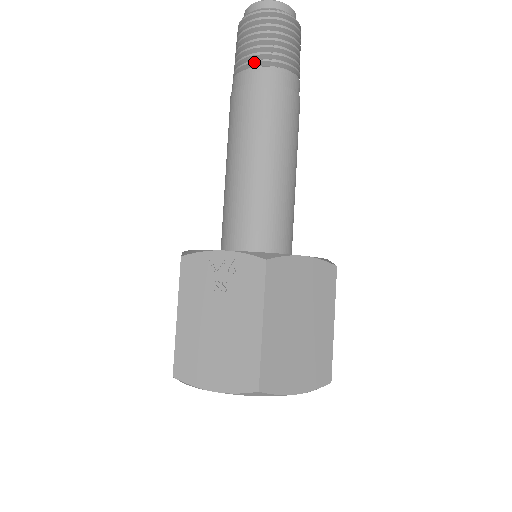
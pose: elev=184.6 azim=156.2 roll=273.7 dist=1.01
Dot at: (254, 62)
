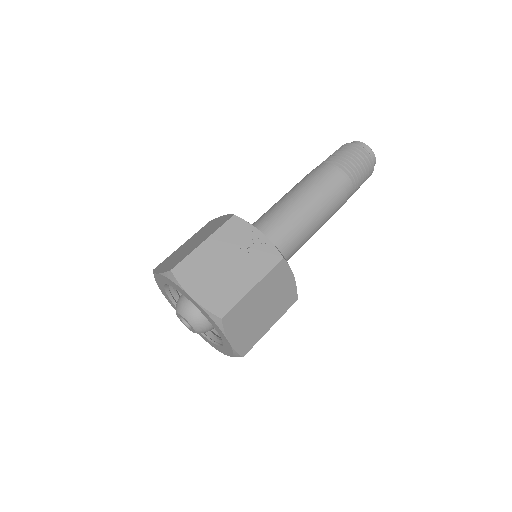
Dot at: (344, 167)
